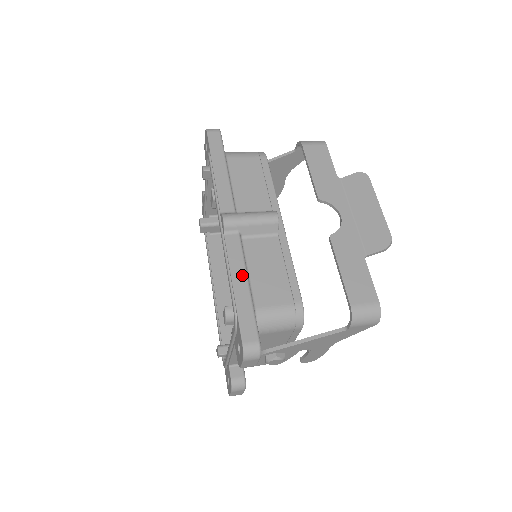
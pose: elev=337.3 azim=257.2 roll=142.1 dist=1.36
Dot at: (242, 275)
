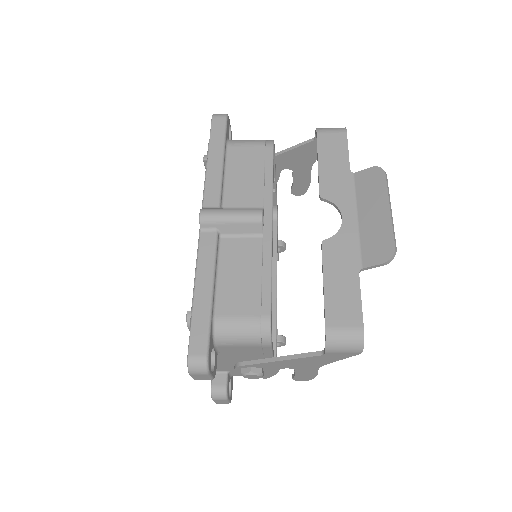
Dot at: (207, 278)
